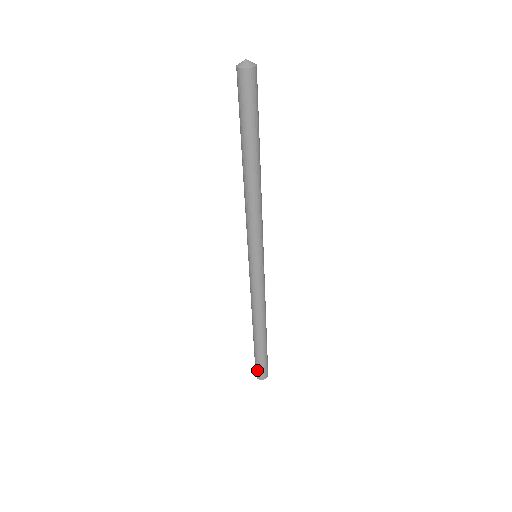
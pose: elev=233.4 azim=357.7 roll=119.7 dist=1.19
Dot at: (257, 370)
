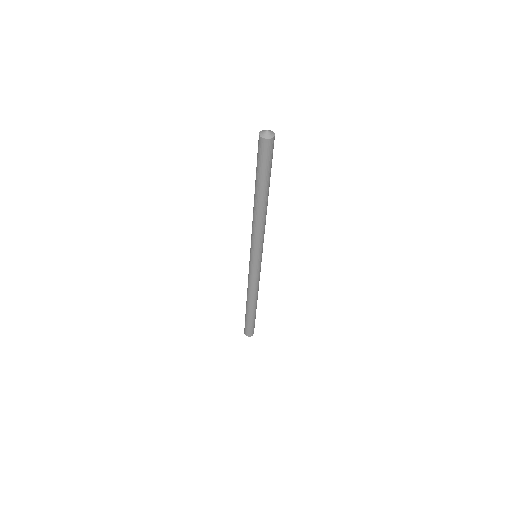
Dot at: (245, 327)
